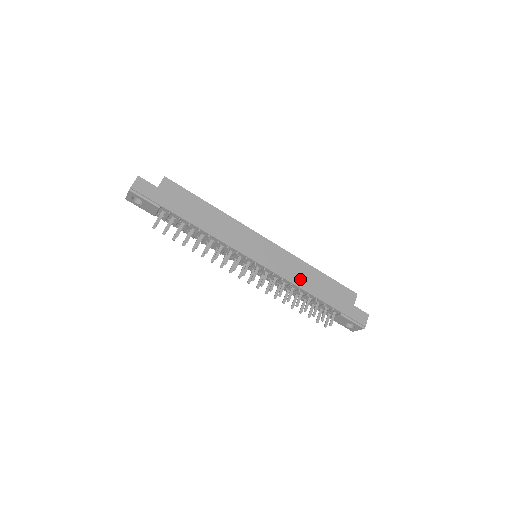
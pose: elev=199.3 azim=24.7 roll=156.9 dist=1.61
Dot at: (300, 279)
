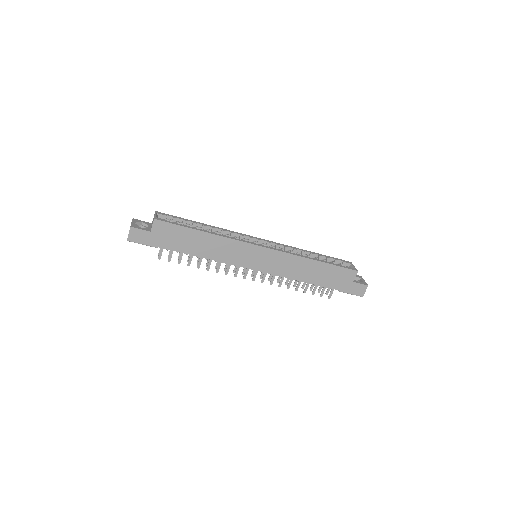
Dot at: (298, 273)
